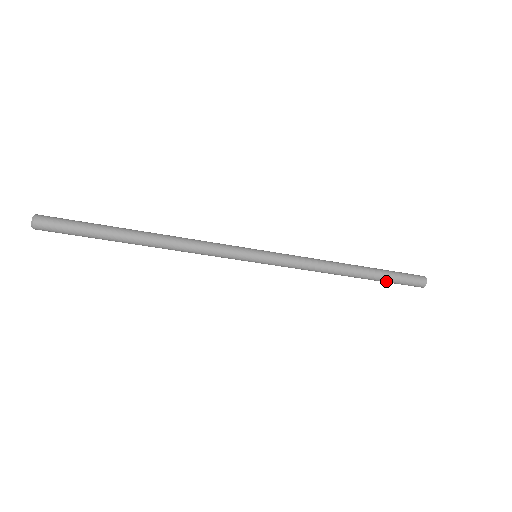
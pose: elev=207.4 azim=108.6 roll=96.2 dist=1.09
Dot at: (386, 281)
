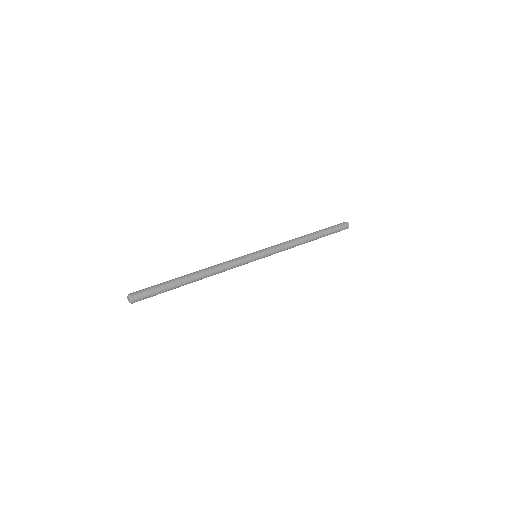
Dot at: occluded
